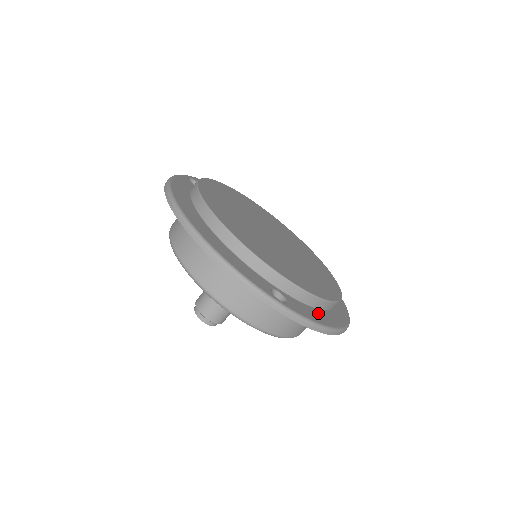
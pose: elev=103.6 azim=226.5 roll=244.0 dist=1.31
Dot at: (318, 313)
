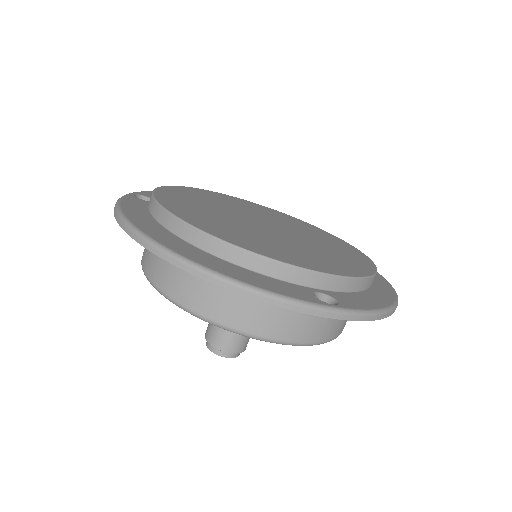
Dot at: (368, 295)
